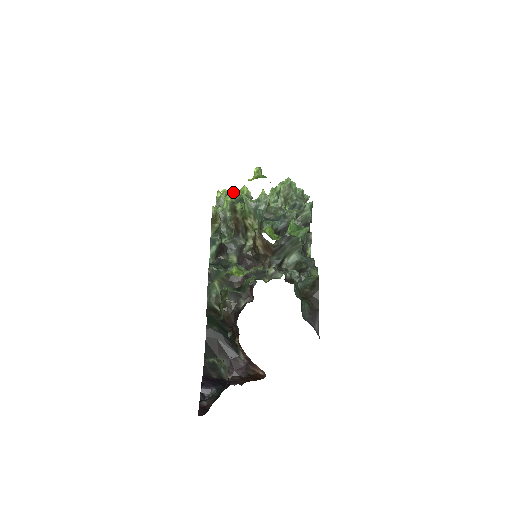
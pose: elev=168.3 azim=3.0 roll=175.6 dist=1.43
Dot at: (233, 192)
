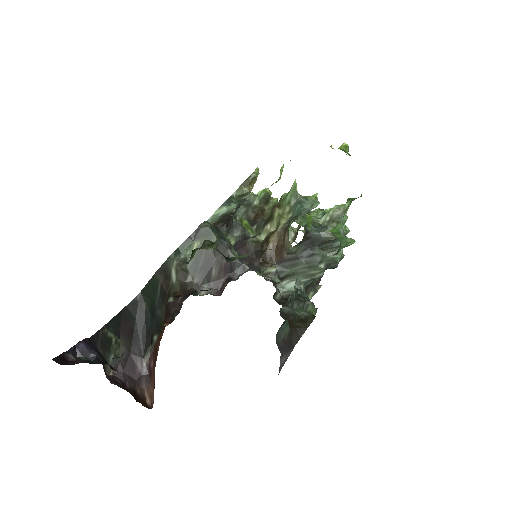
Dot at: occluded
